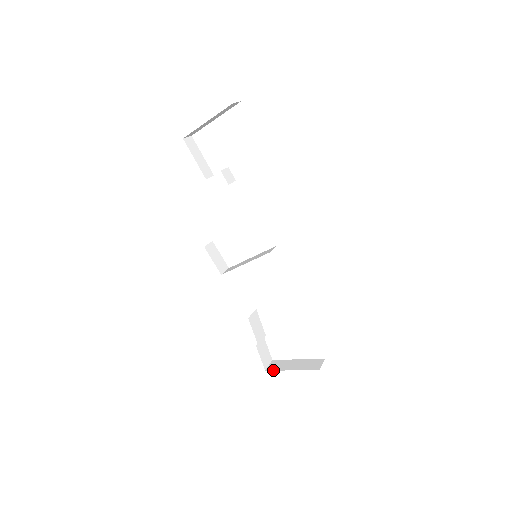
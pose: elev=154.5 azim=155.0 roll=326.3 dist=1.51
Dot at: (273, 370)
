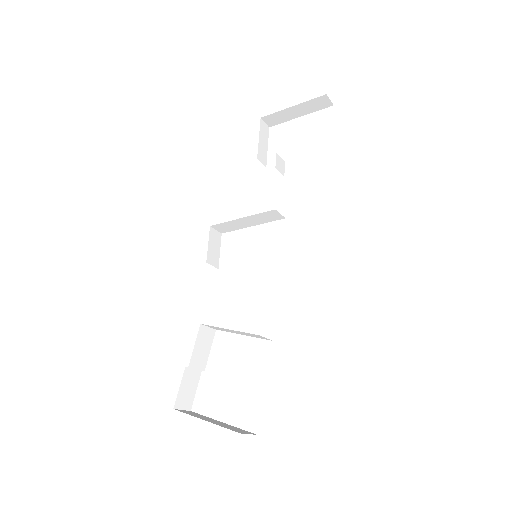
Dot at: (183, 411)
